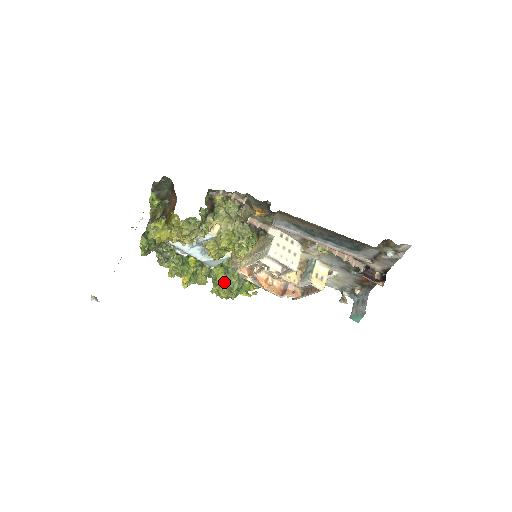
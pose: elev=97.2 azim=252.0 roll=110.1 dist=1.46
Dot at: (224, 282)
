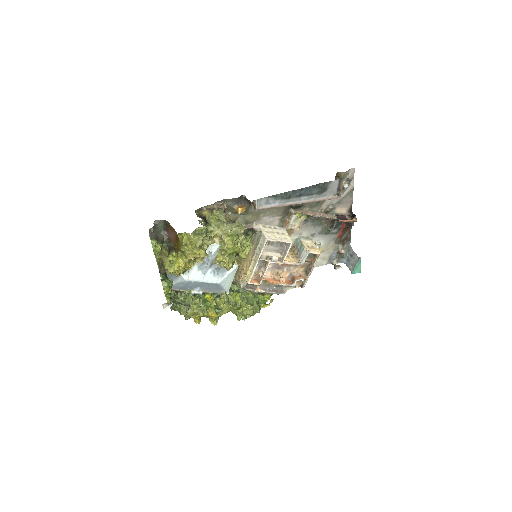
Dot at: (243, 302)
